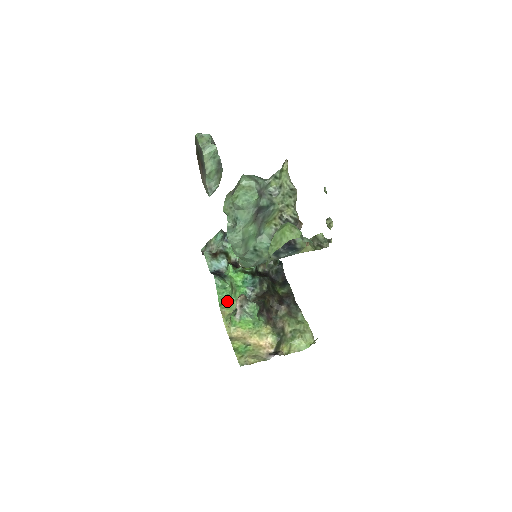
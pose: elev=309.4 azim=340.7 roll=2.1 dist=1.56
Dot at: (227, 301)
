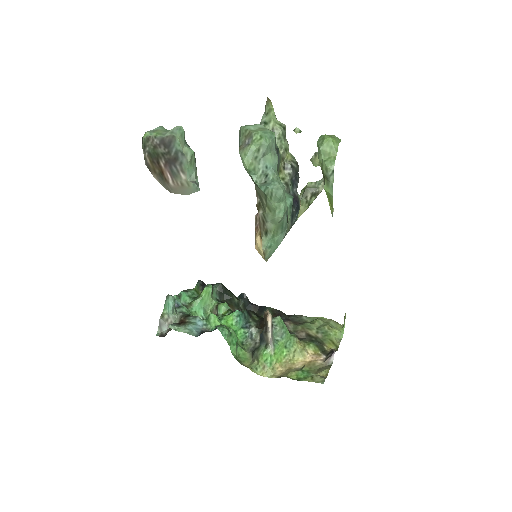
Dot at: (236, 354)
